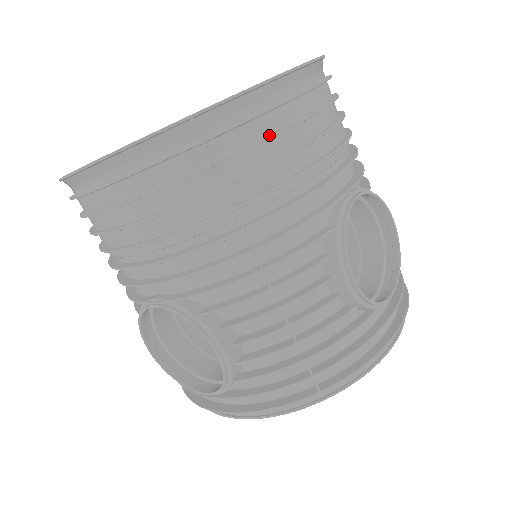
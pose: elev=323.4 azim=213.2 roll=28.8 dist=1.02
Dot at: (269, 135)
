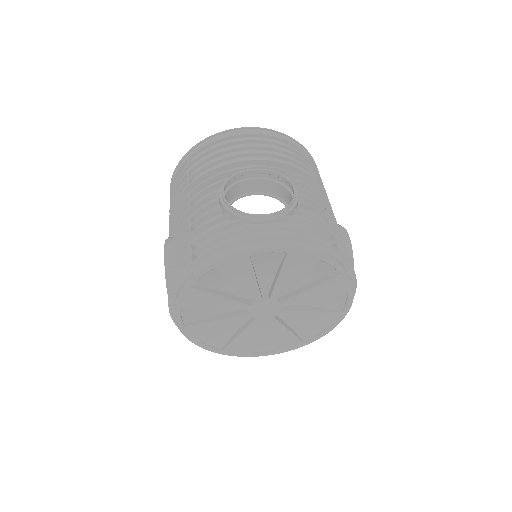
Dot at: (211, 149)
